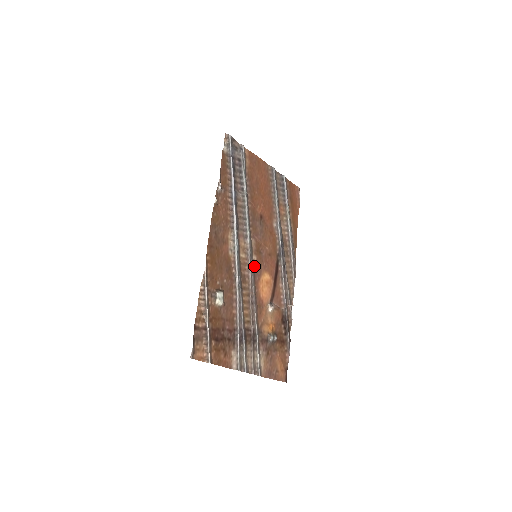
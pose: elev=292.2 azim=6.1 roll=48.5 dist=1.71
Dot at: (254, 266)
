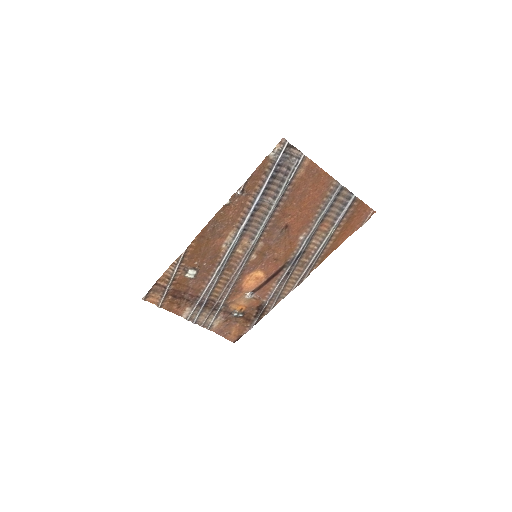
Dot at: (249, 262)
